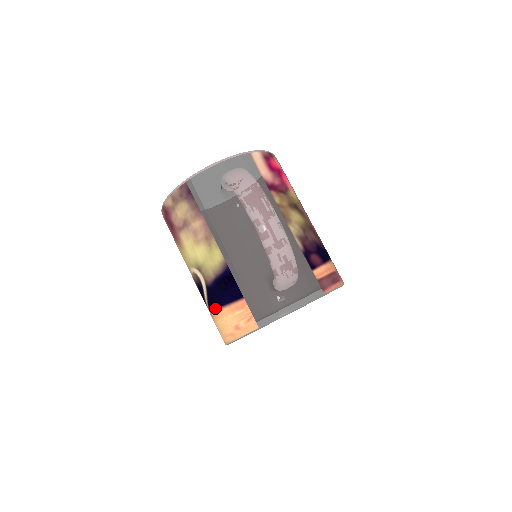
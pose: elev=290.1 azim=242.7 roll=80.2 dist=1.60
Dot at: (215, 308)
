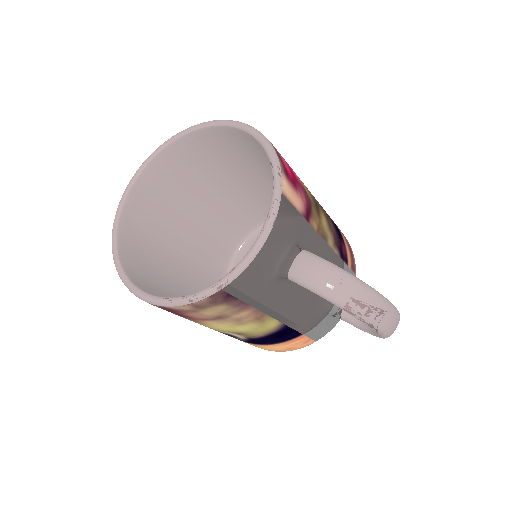
Dot at: (256, 344)
